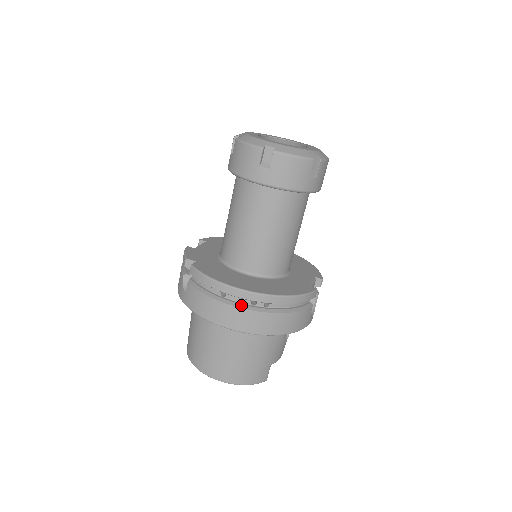
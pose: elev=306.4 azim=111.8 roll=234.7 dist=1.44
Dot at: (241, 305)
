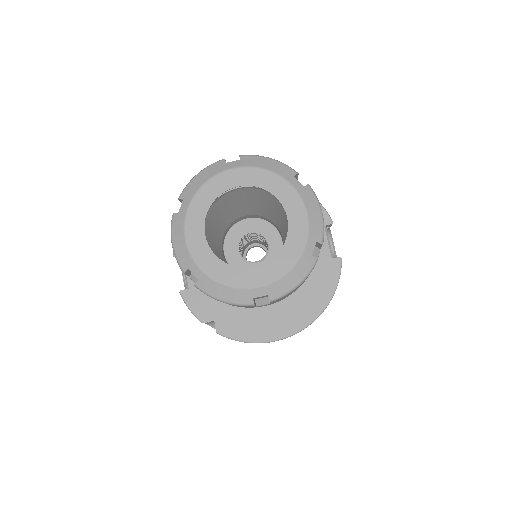
Dot at: occluded
